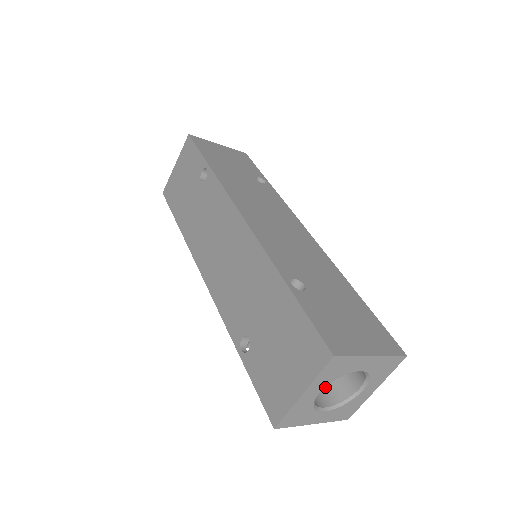
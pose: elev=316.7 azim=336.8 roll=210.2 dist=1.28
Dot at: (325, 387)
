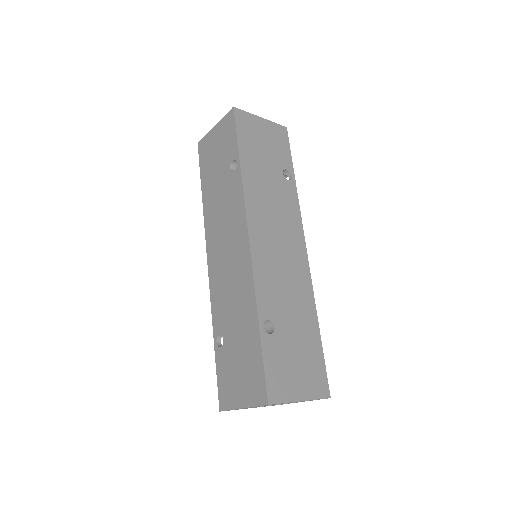
Dot at: occluded
